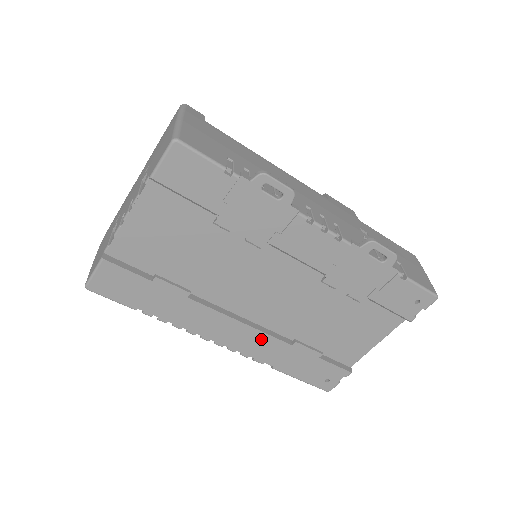
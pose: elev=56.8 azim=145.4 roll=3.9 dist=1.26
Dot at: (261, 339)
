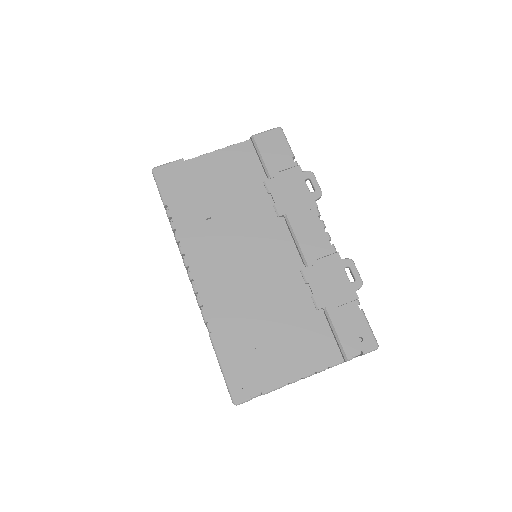
Dot at: (224, 293)
